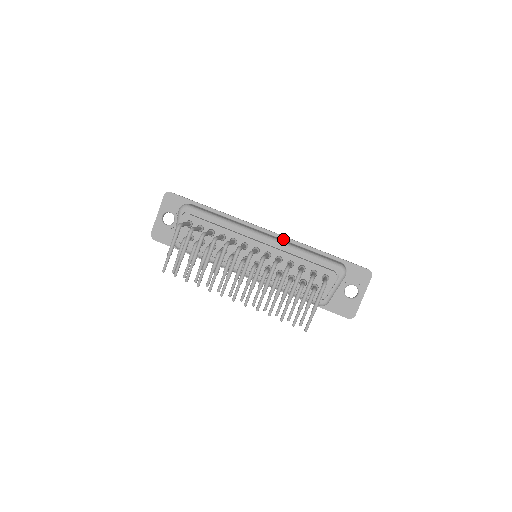
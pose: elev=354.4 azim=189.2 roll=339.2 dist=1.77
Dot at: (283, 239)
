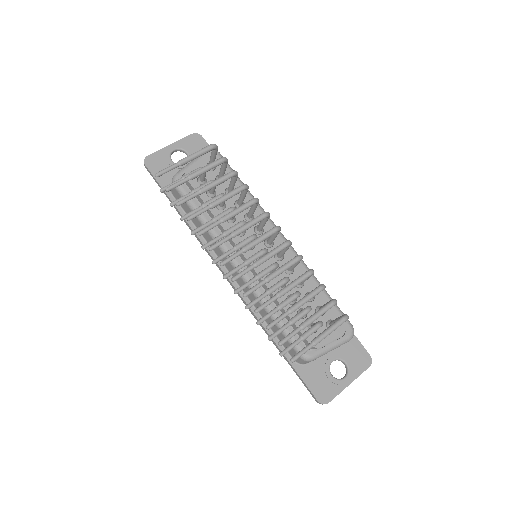
Dot at: occluded
